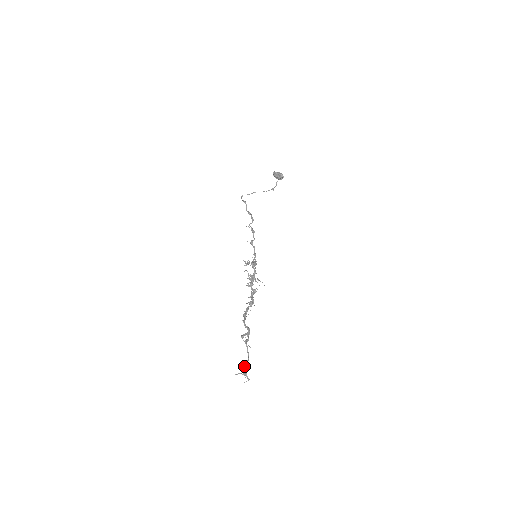
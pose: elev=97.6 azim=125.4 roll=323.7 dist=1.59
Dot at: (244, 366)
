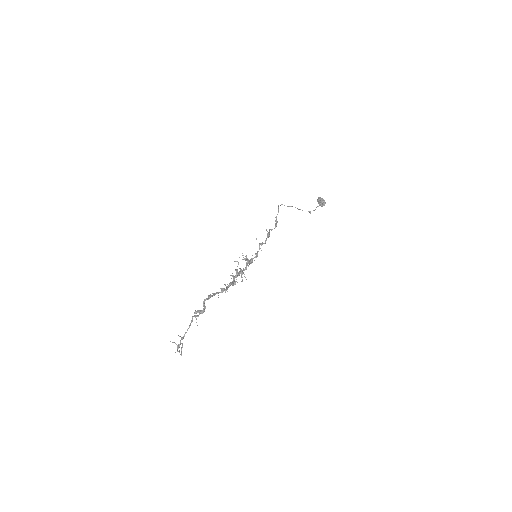
Dot at: occluded
